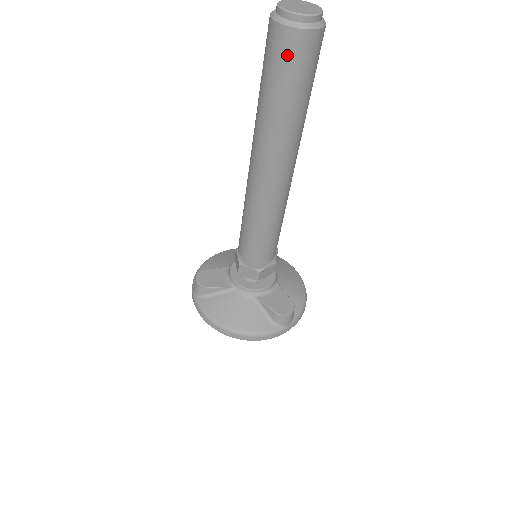
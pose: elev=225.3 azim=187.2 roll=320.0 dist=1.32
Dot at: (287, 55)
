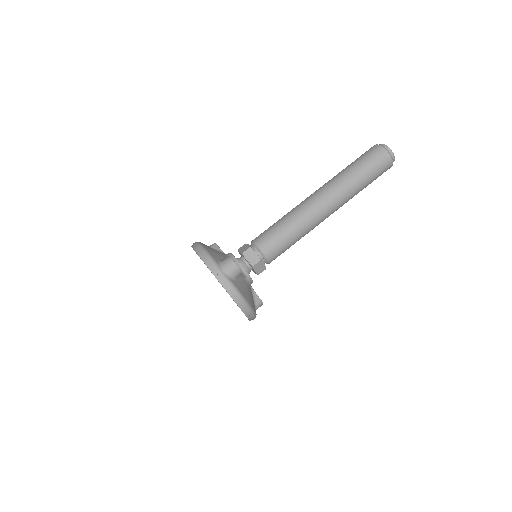
Dot at: (368, 152)
